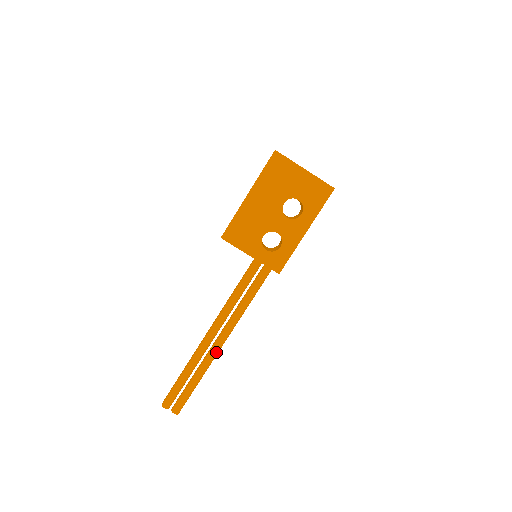
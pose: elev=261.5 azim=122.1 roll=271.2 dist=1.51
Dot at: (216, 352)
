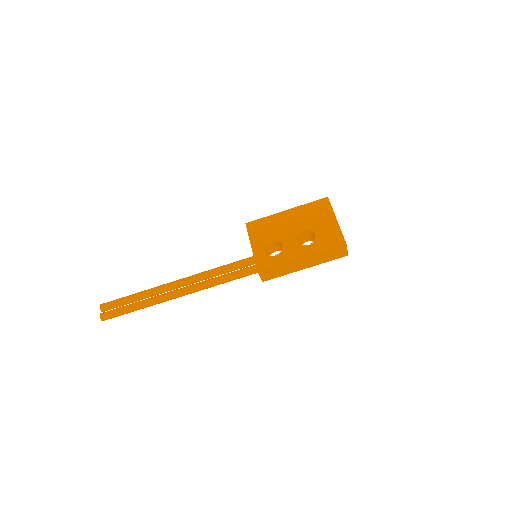
Dot at: (168, 296)
